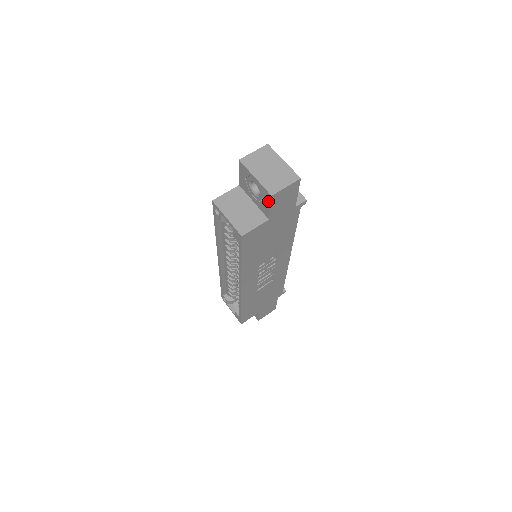
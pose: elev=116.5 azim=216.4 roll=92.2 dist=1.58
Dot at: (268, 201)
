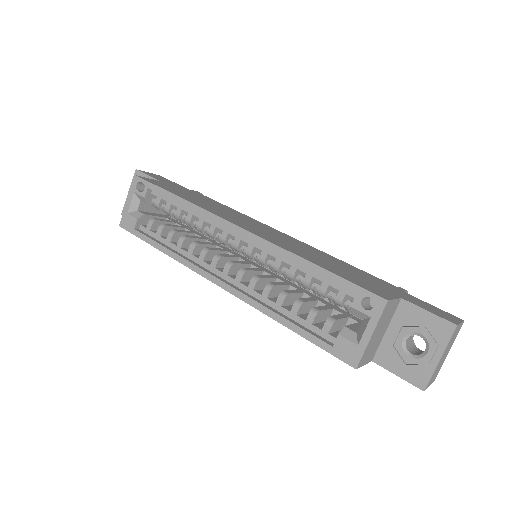
Dot at: (409, 377)
